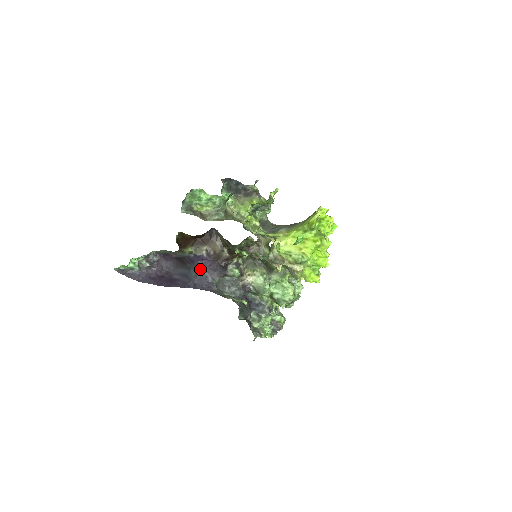
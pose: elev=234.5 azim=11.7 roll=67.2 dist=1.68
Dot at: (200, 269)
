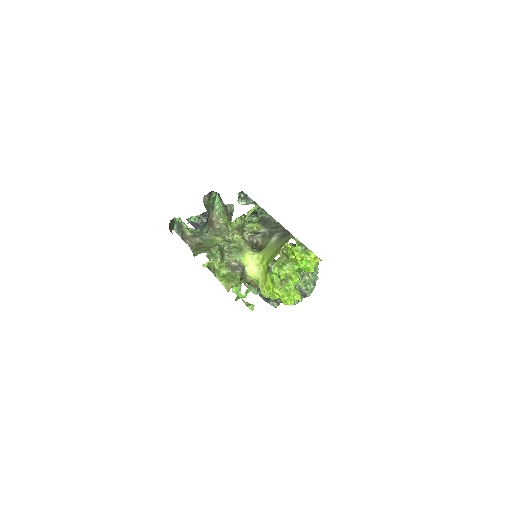
Dot at: occluded
